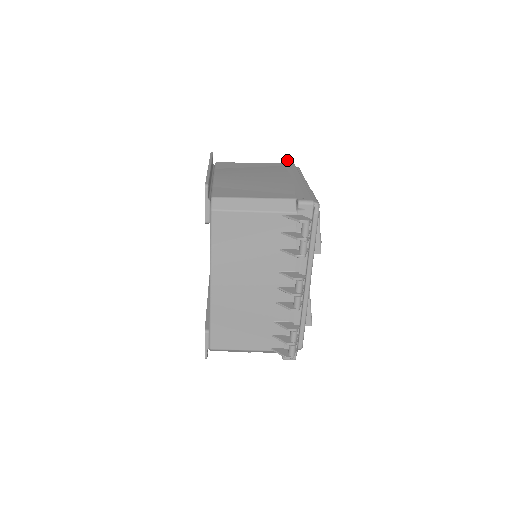
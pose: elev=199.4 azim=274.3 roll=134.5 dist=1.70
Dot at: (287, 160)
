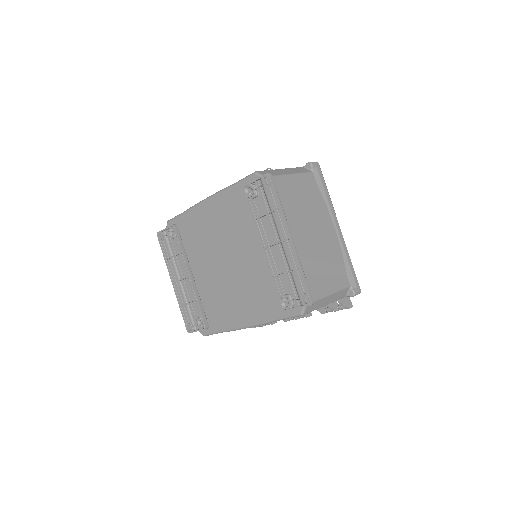
Dot at: (316, 164)
